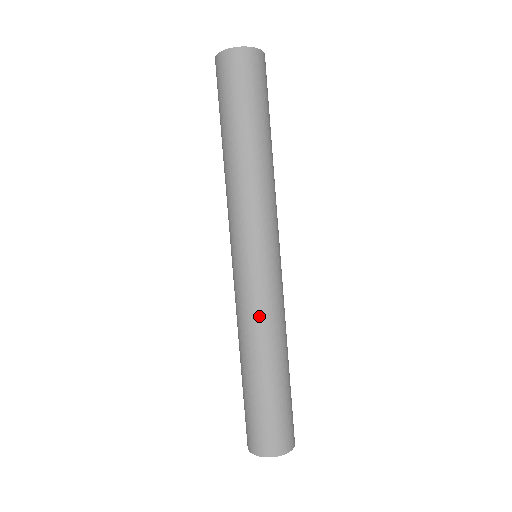
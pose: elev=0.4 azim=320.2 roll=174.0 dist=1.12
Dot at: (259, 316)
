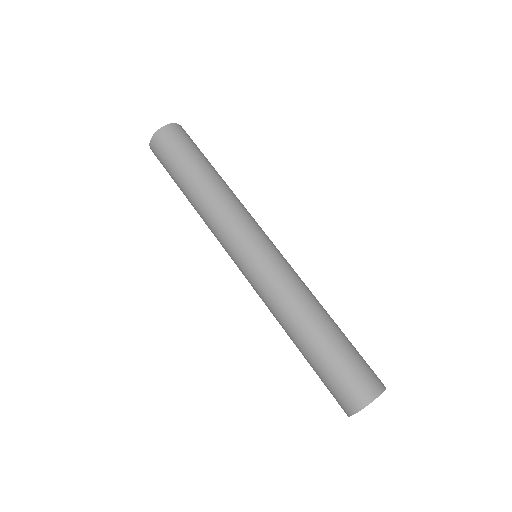
Dot at: (286, 289)
